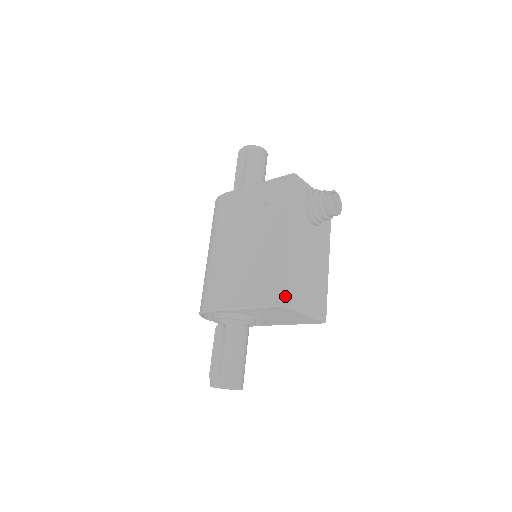
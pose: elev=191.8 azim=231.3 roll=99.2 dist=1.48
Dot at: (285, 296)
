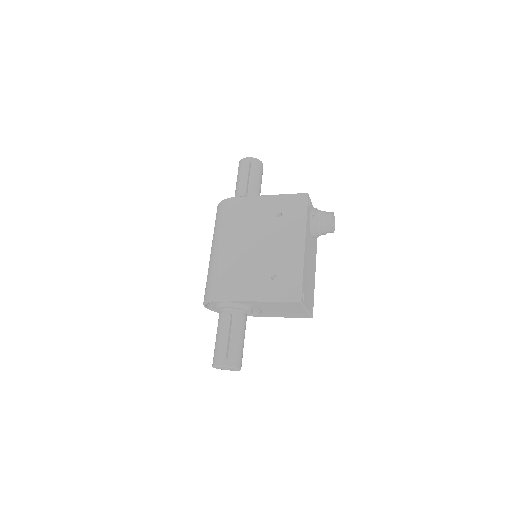
Dot at: (301, 294)
